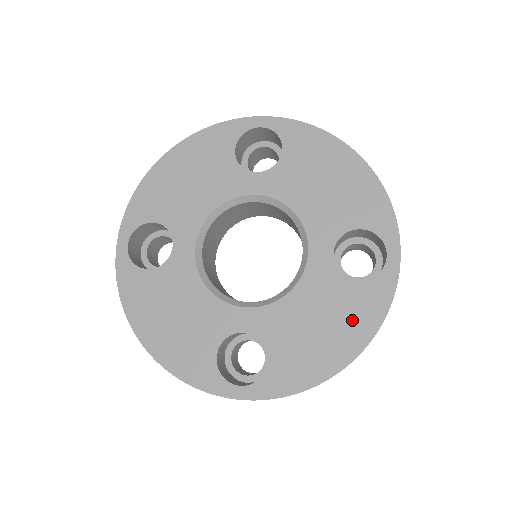
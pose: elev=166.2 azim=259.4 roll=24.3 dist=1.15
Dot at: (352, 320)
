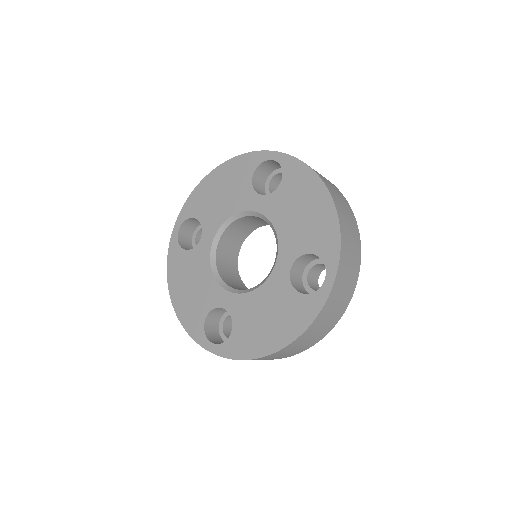
Dot at: (288, 321)
